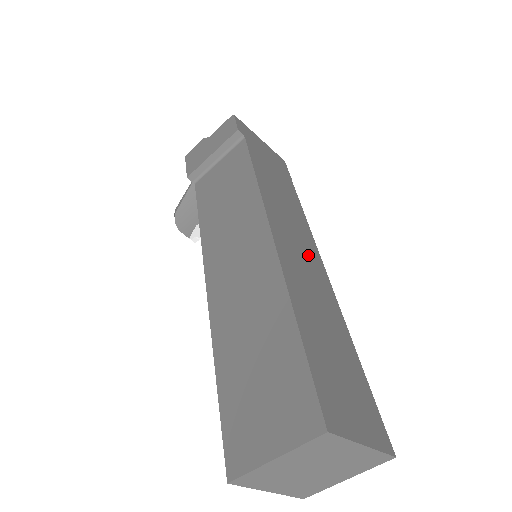
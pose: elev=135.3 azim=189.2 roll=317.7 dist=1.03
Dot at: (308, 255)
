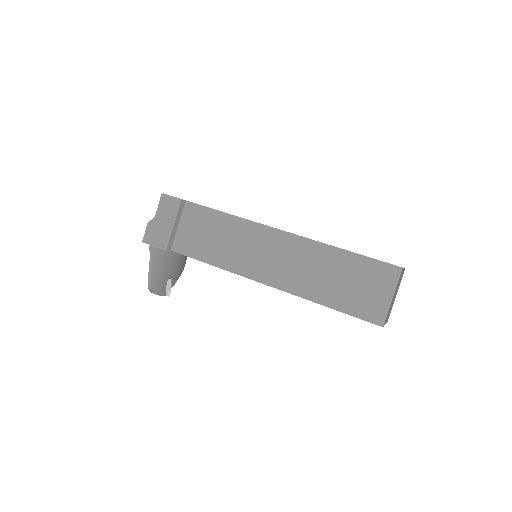
Dot at: occluded
